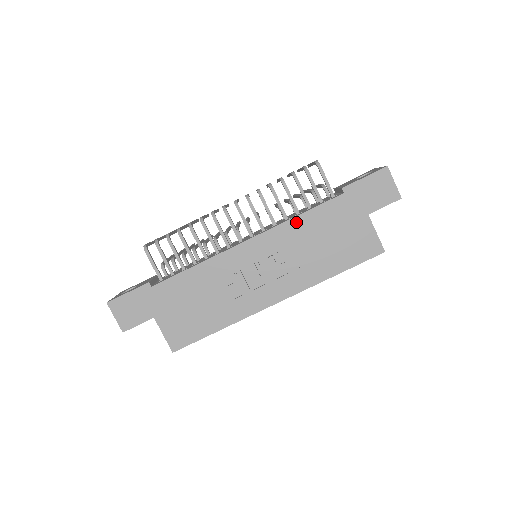
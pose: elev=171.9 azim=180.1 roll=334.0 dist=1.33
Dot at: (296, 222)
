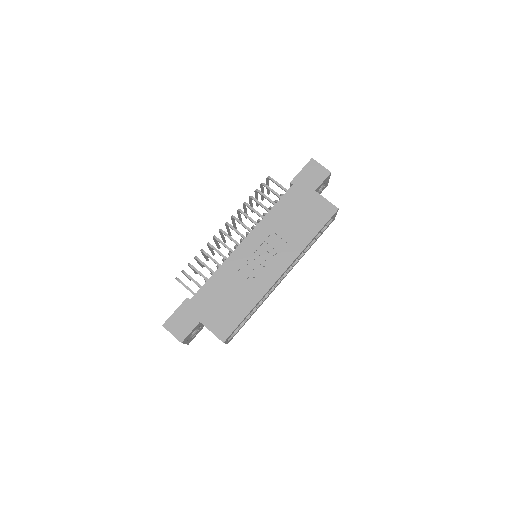
Dot at: (270, 215)
